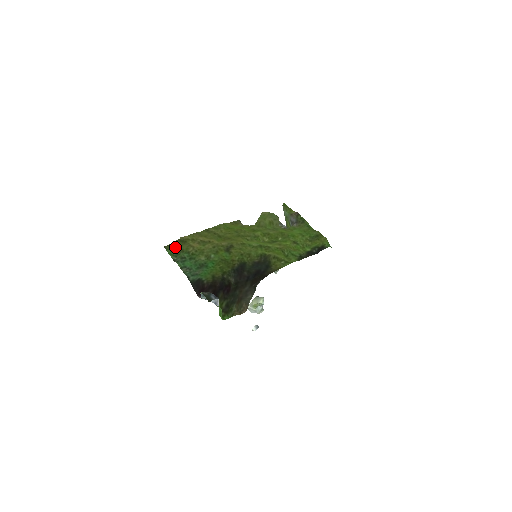
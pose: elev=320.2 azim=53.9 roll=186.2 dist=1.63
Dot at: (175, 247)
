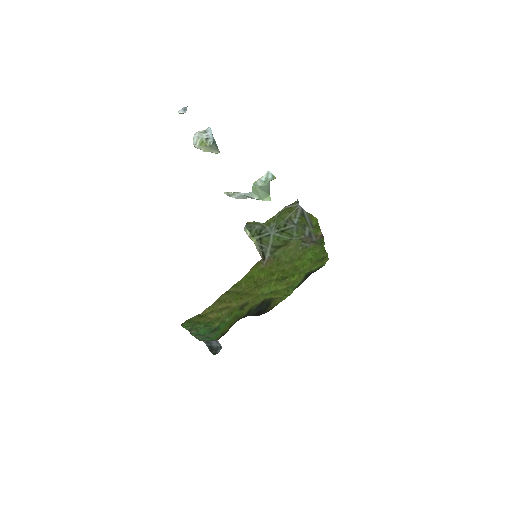
Dot at: (192, 321)
